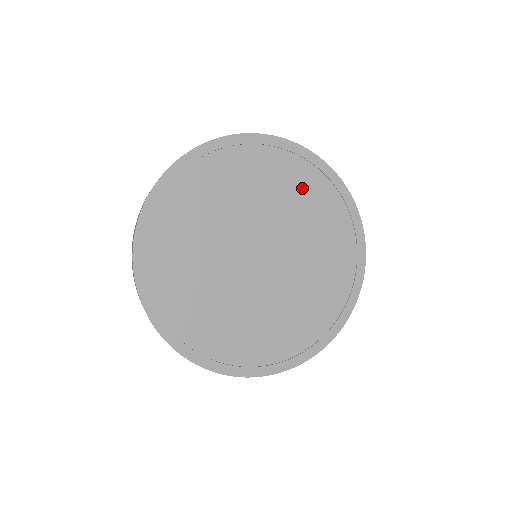
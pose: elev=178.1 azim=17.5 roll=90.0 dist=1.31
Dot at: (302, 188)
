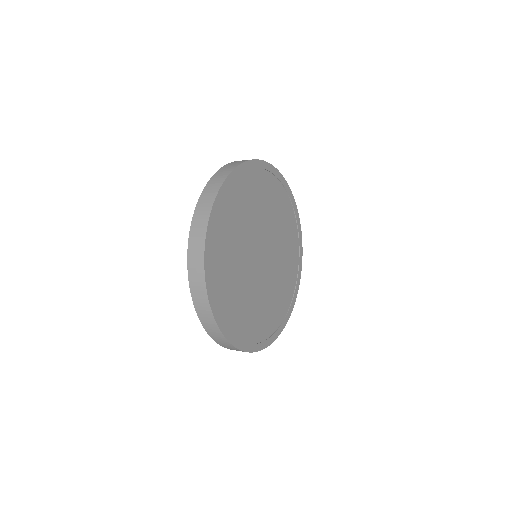
Dot at: (273, 196)
